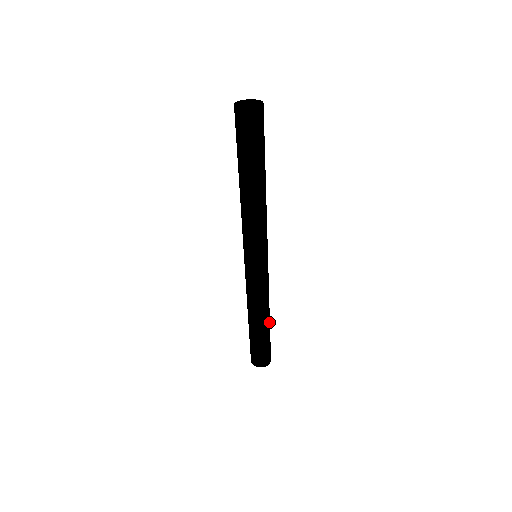
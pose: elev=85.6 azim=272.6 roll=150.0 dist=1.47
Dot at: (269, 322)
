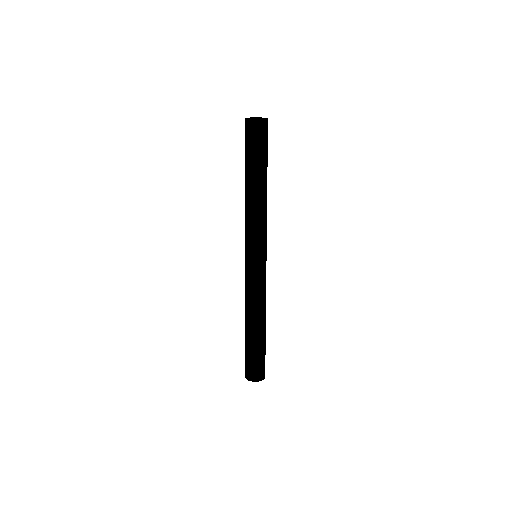
Dot at: (265, 329)
